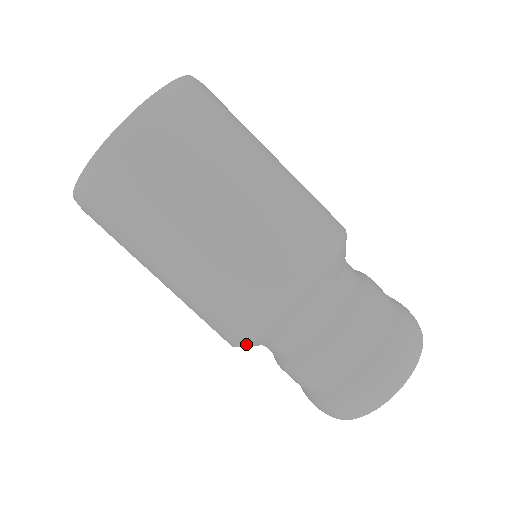
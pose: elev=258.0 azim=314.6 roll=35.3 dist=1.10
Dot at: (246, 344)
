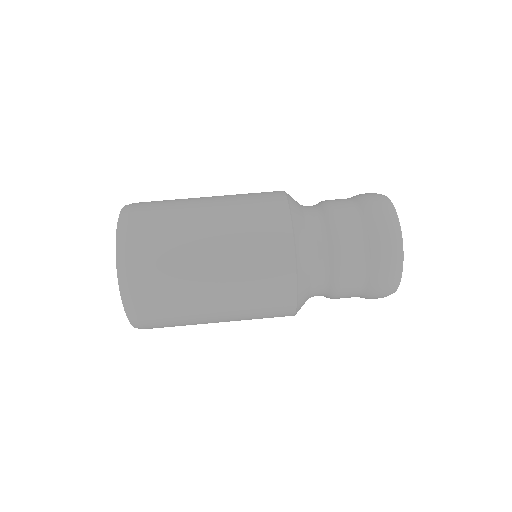
Dot at: (296, 257)
